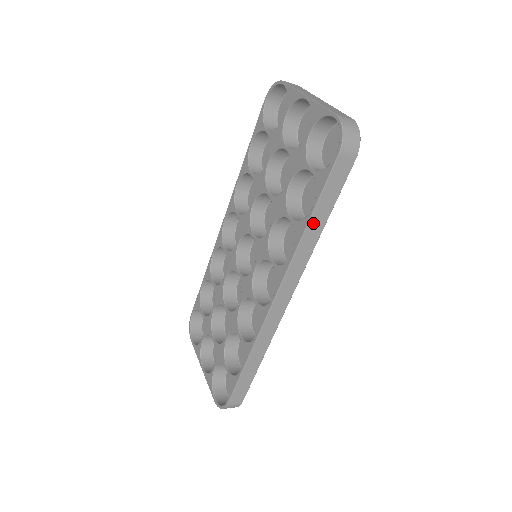
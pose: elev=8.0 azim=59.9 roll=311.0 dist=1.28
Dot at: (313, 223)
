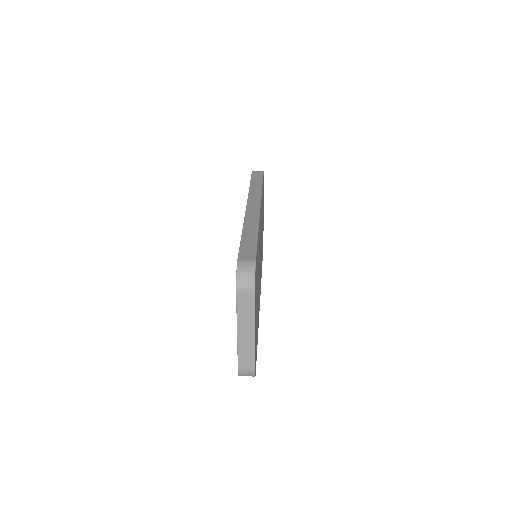
Dot at: occluded
